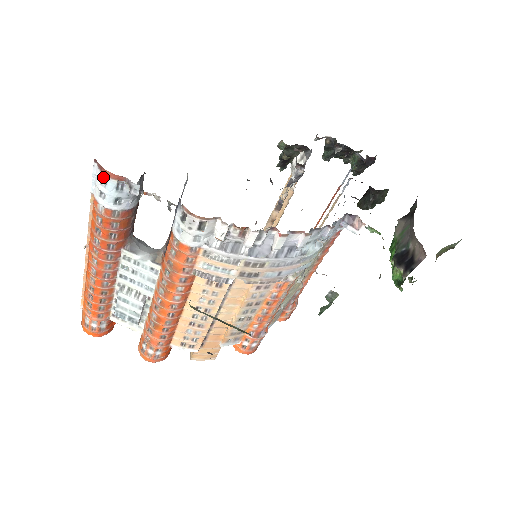
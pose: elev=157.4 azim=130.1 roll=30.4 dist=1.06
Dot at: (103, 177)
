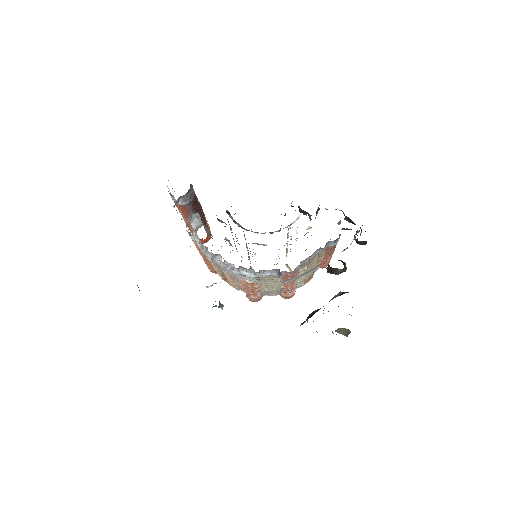
Dot at: occluded
